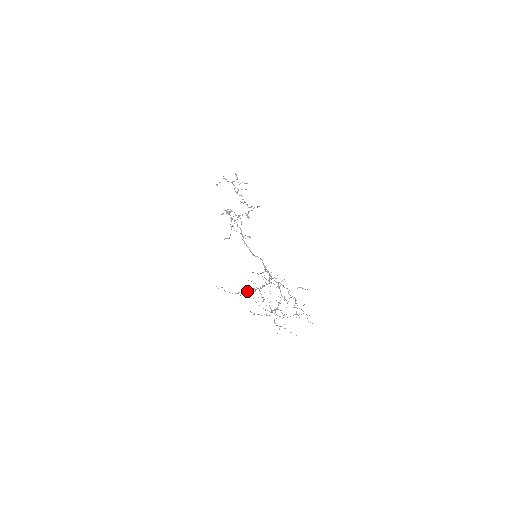
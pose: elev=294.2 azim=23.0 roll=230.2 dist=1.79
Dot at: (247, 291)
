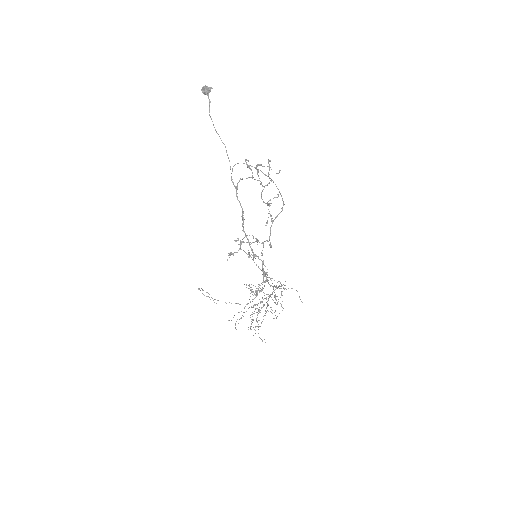
Dot at: occluded
